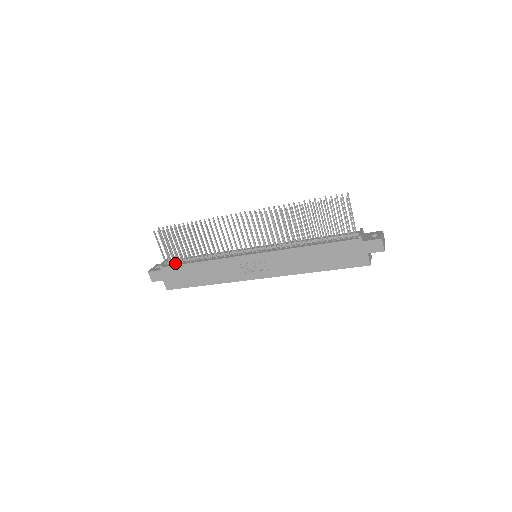
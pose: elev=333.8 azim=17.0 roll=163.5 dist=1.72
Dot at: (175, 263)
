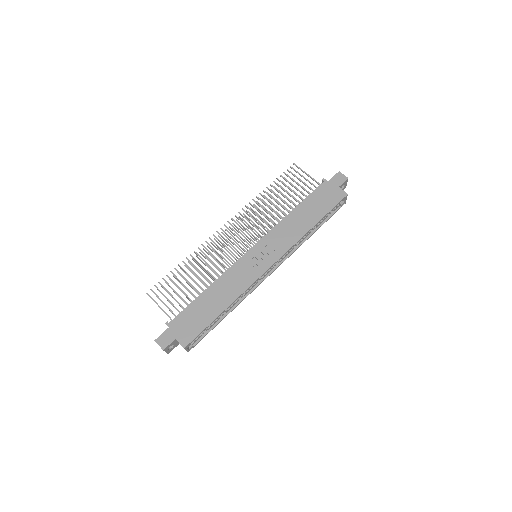
Dot at: (181, 313)
